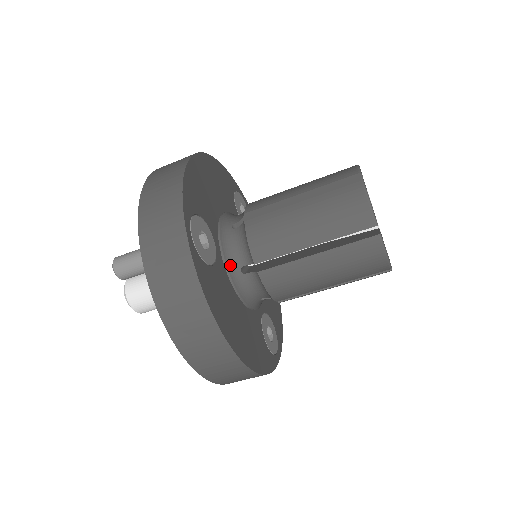
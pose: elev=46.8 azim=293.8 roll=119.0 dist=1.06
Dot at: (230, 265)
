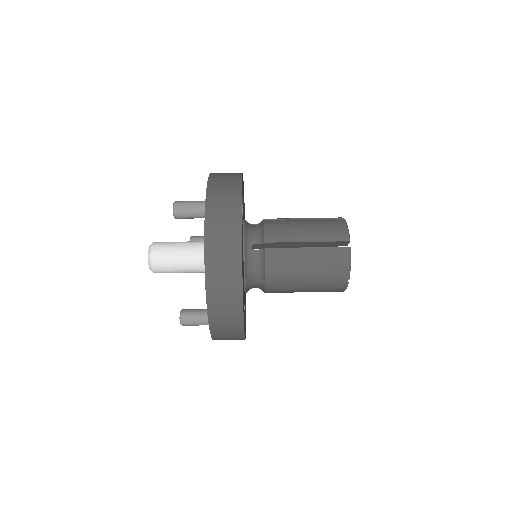
Dot at: (247, 240)
